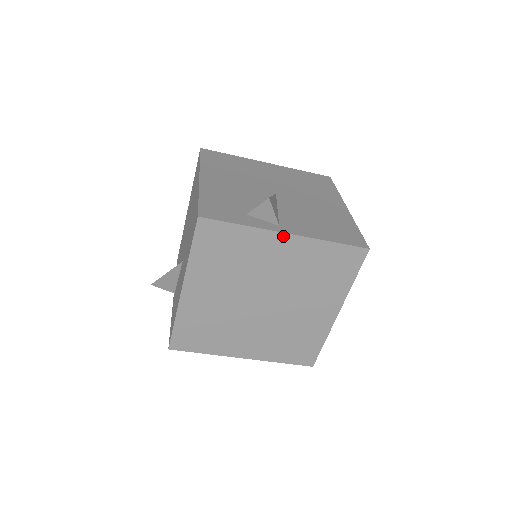
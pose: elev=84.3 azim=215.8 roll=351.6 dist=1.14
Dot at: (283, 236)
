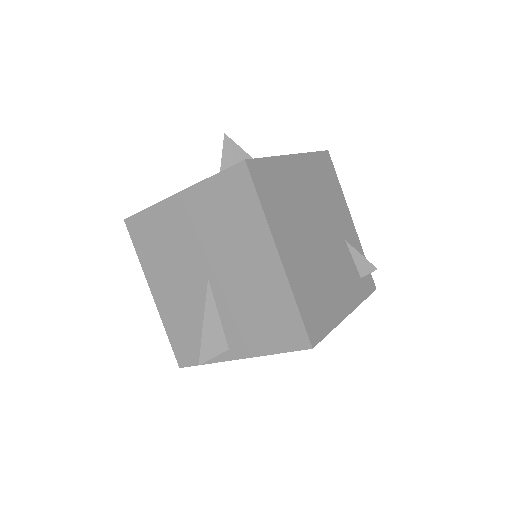
Dot at: (238, 358)
